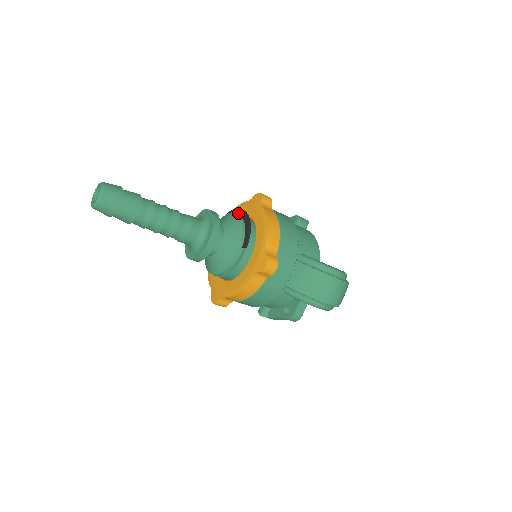
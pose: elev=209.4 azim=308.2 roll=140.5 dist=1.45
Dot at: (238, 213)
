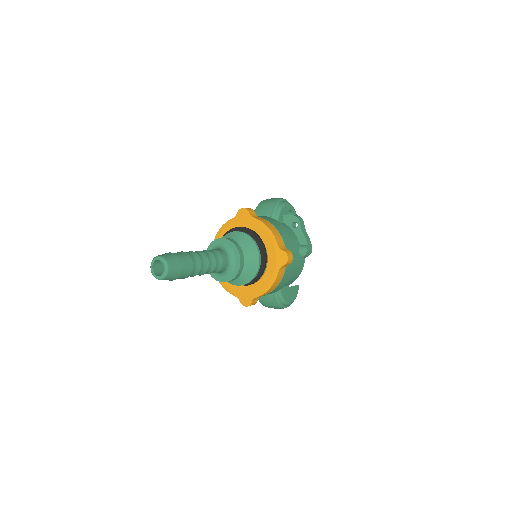
Dot at: (262, 256)
